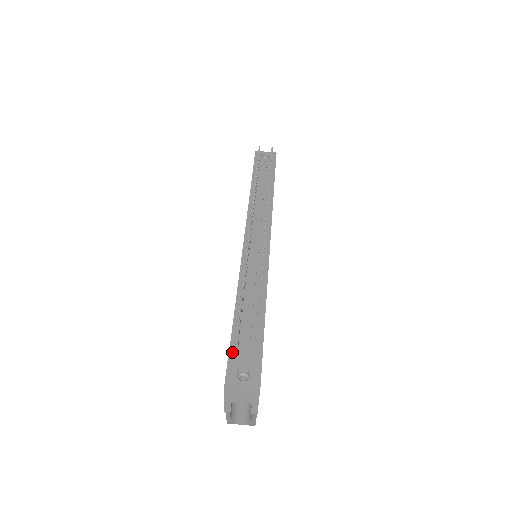
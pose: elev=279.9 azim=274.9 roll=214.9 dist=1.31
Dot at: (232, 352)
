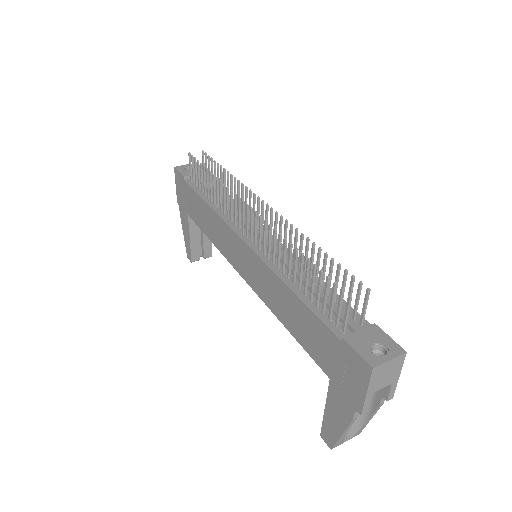
Dot at: (345, 335)
